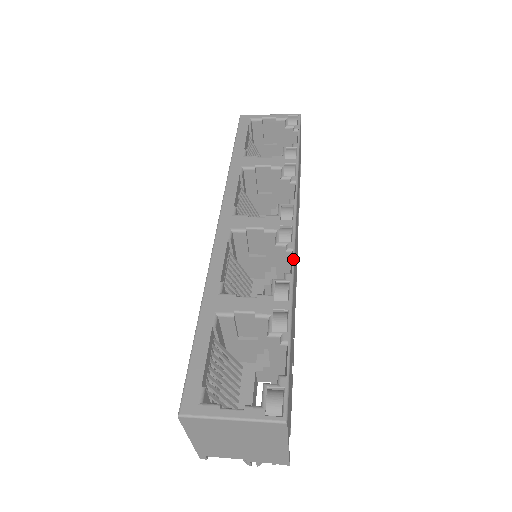
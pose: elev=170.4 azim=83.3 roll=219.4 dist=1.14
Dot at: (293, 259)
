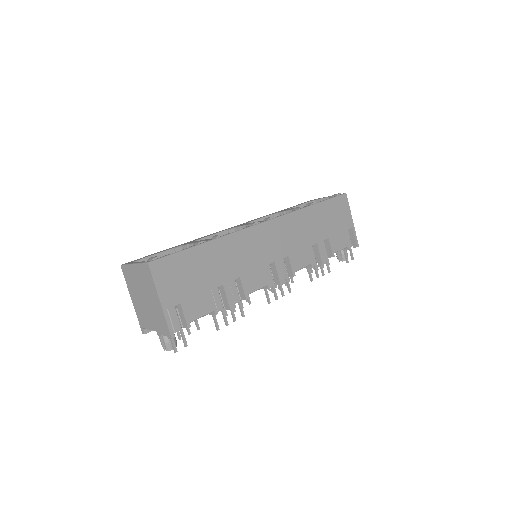
Dot at: (241, 229)
